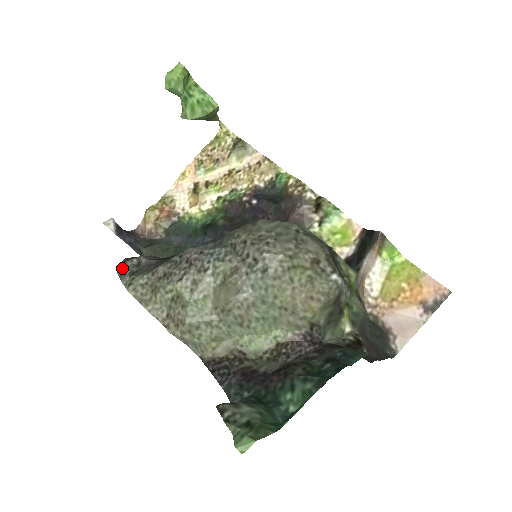
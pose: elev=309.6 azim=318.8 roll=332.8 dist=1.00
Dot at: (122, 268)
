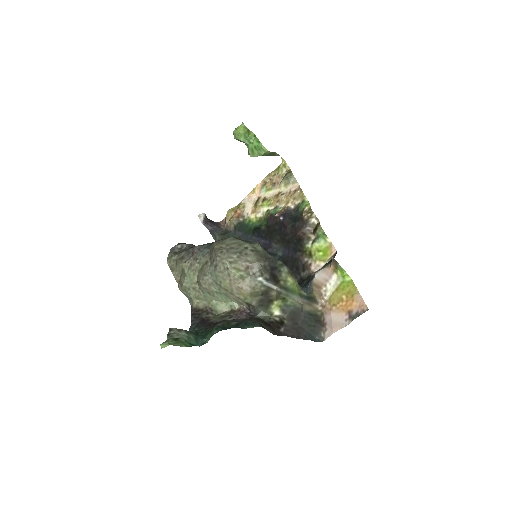
Dot at: (173, 248)
